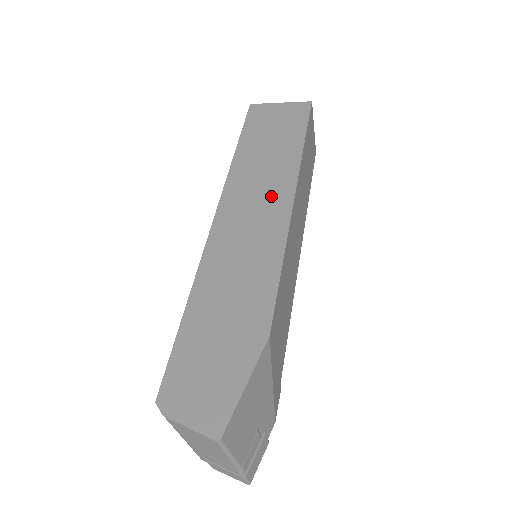
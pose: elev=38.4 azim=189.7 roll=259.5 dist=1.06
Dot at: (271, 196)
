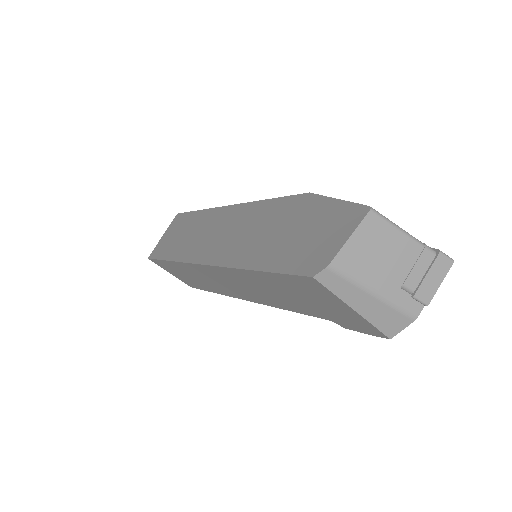
Dot at: (215, 223)
